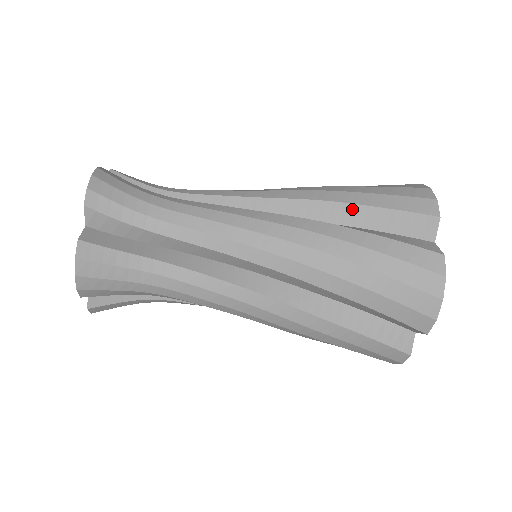
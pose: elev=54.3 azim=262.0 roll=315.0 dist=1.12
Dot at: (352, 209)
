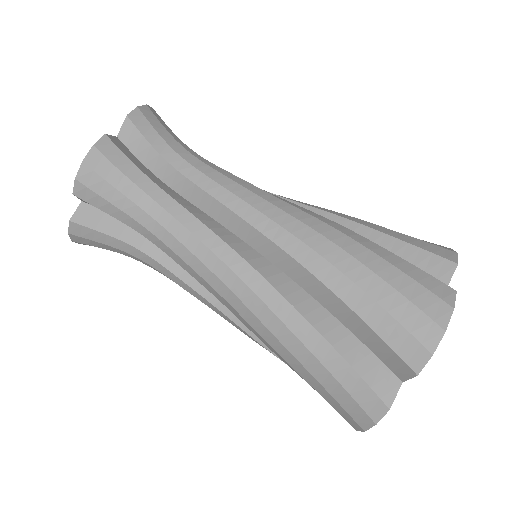
Dot at: occluded
